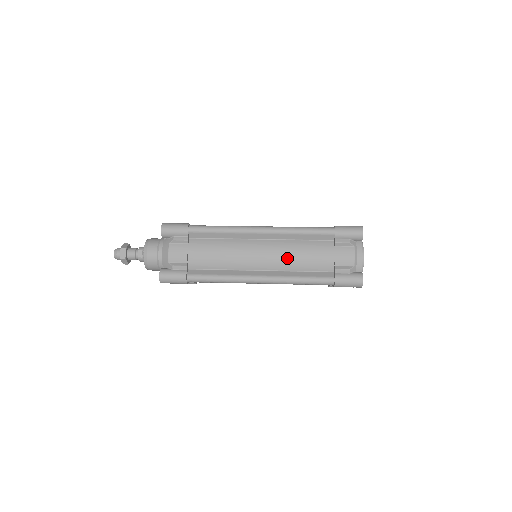
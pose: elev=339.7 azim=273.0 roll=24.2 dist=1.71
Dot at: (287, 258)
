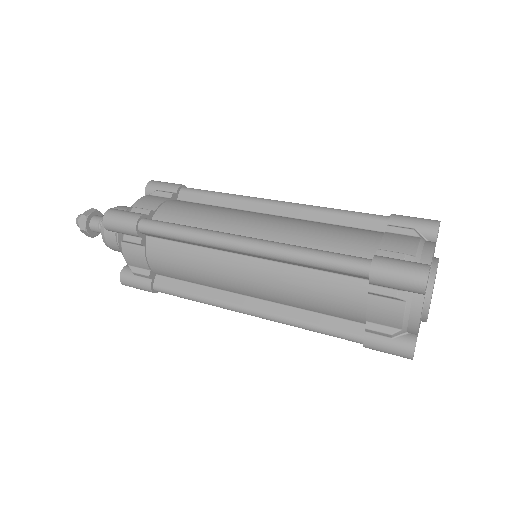
Dot at: (300, 229)
